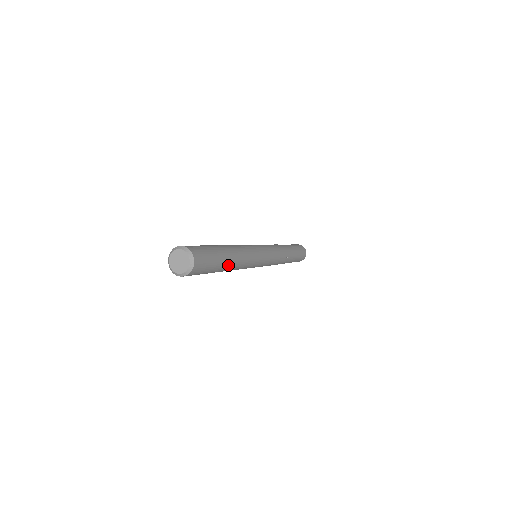
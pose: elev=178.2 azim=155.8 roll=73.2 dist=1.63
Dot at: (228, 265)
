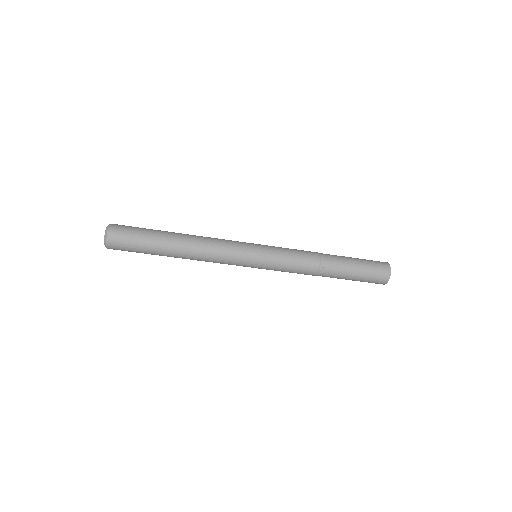
Dot at: (172, 244)
